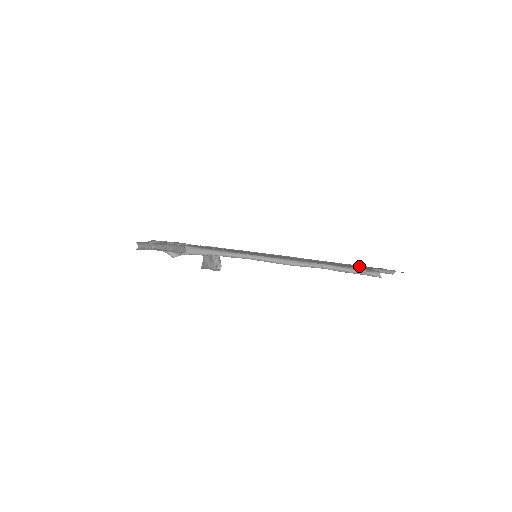
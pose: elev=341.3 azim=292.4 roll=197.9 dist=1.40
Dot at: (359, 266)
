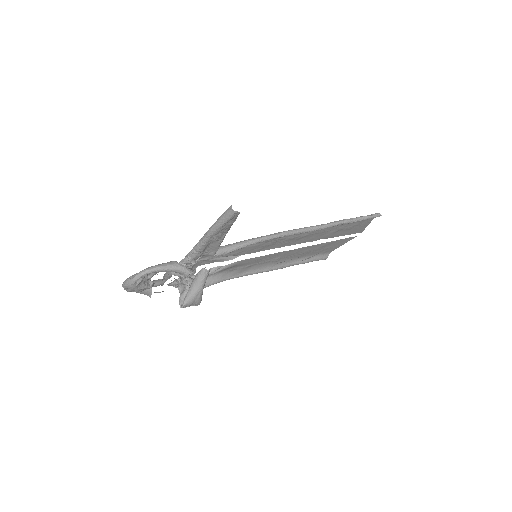
Dot at: (320, 248)
